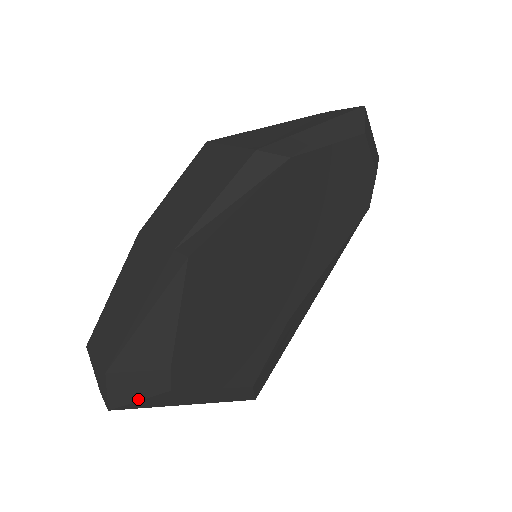
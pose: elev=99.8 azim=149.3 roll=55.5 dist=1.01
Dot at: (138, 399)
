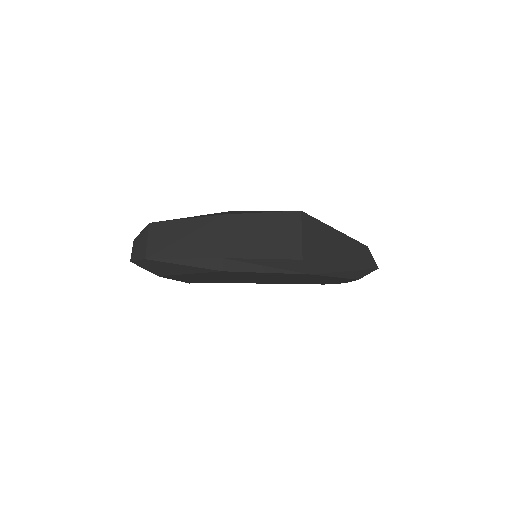
Dot at: (145, 269)
